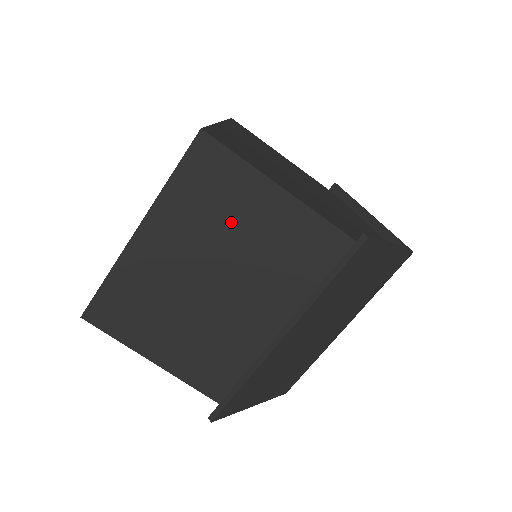
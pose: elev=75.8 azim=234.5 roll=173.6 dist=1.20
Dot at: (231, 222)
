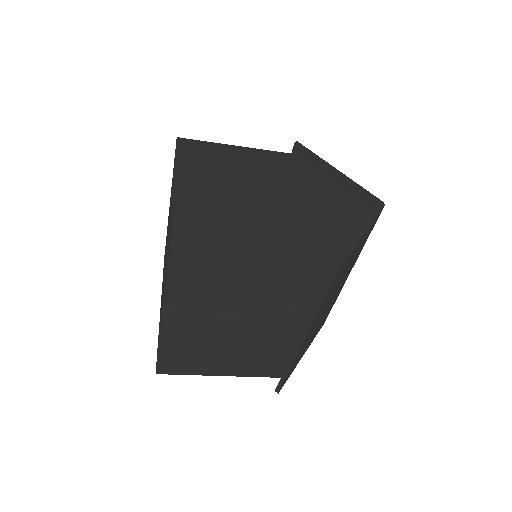
Dot at: (227, 292)
